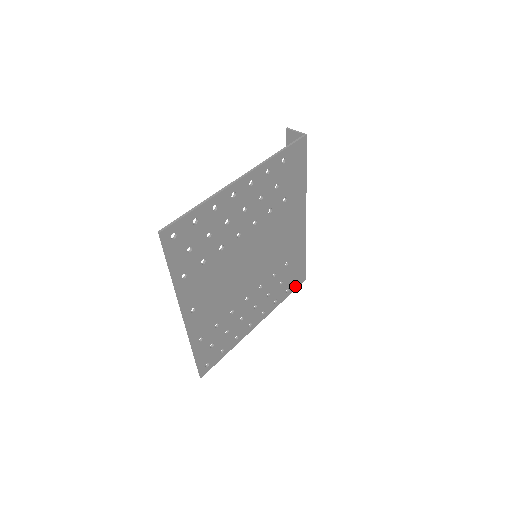
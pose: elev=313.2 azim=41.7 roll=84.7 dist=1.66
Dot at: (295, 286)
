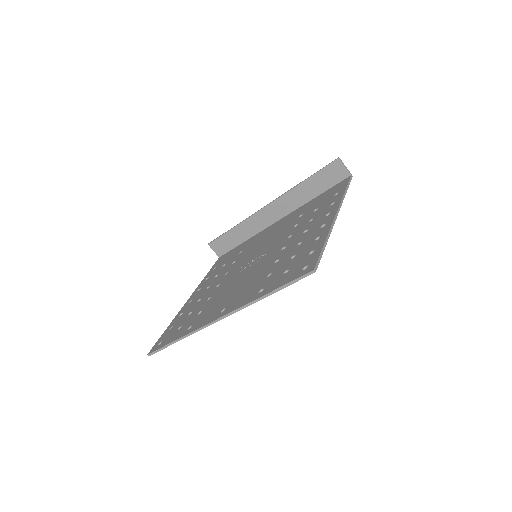
Dot at: occluded
